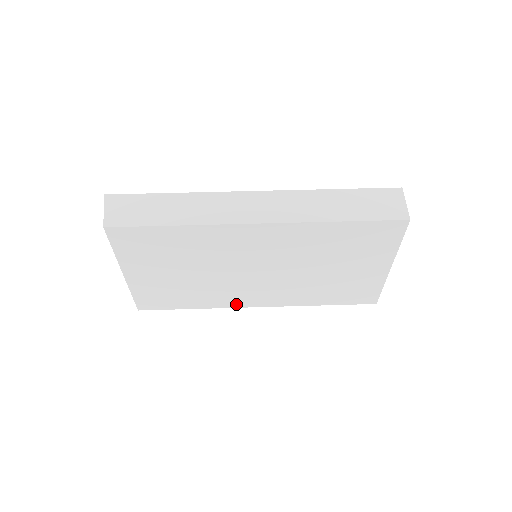
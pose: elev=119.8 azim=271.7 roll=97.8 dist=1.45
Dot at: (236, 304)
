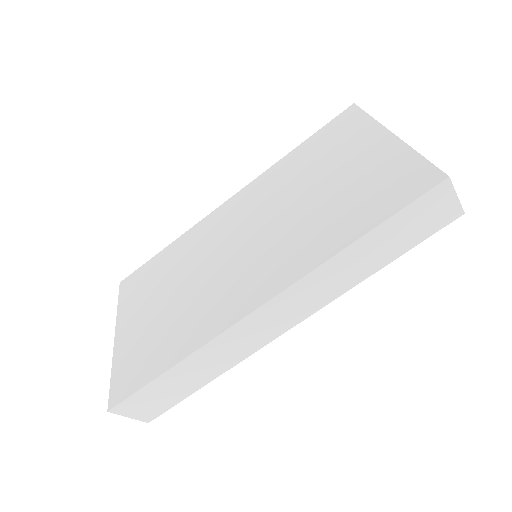
Dot at: occluded
